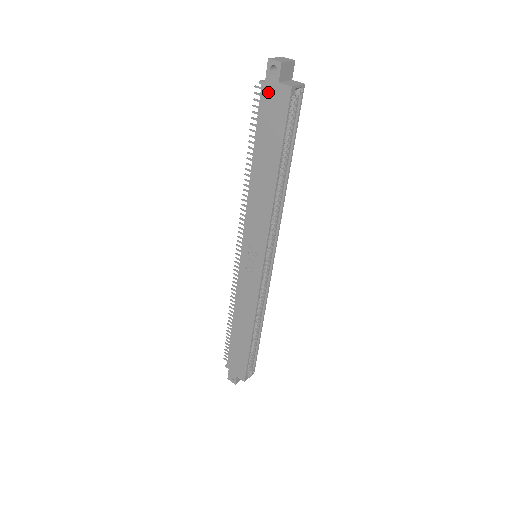
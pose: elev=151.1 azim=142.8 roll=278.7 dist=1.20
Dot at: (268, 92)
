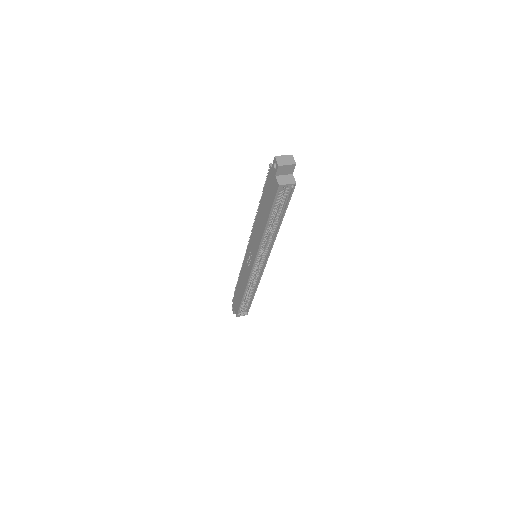
Dot at: (271, 175)
